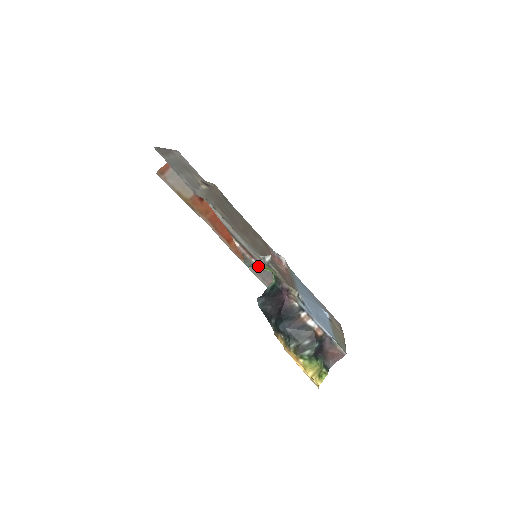
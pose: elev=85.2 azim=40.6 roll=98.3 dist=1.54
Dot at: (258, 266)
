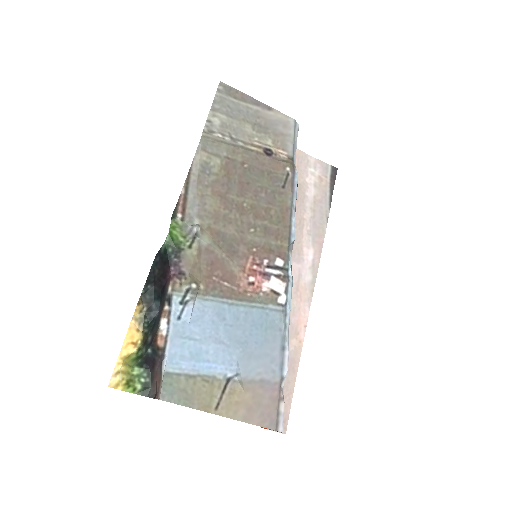
Dot at: (173, 221)
